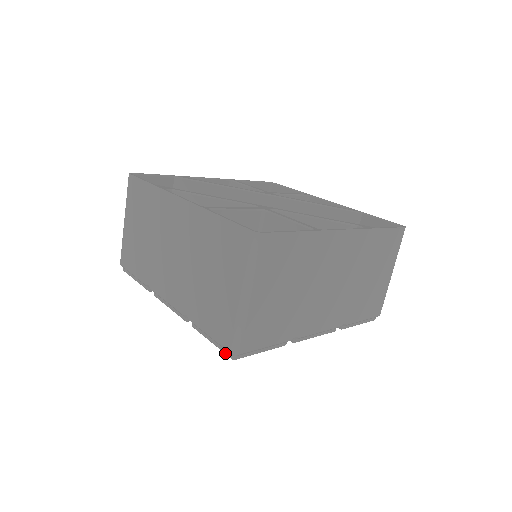
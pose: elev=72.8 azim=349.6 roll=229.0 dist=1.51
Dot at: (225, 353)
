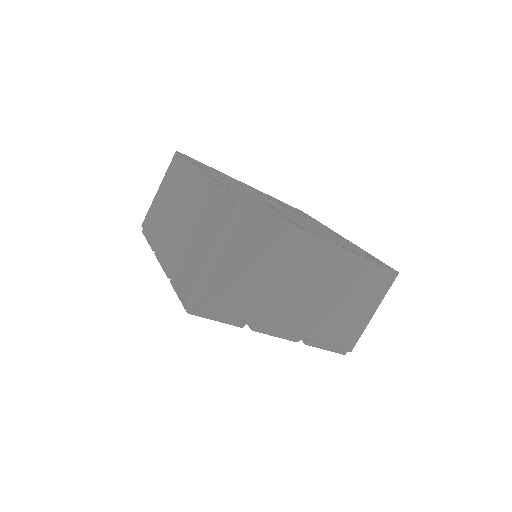
Dot at: (183, 306)
